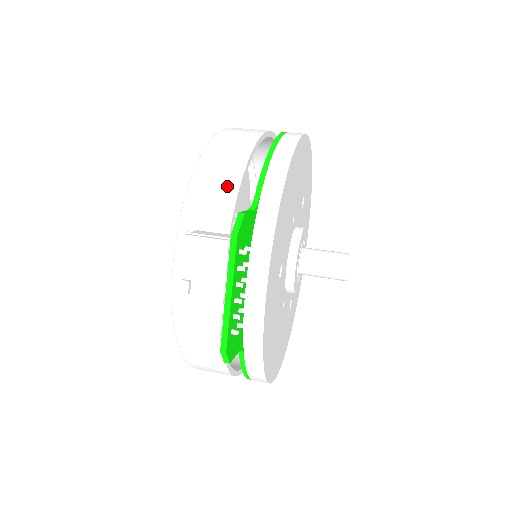
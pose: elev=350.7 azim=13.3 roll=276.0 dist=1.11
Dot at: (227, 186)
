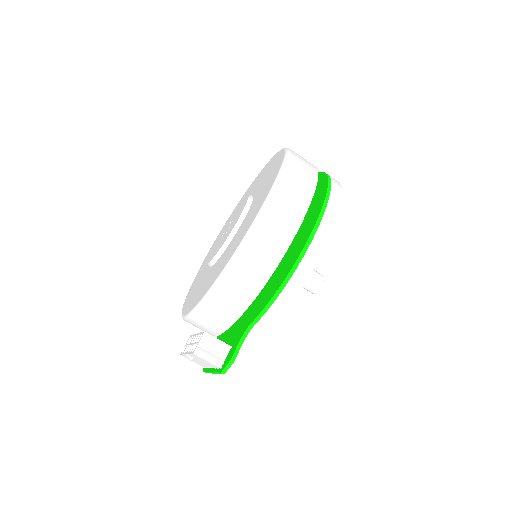
Dot at: (234, 309)
